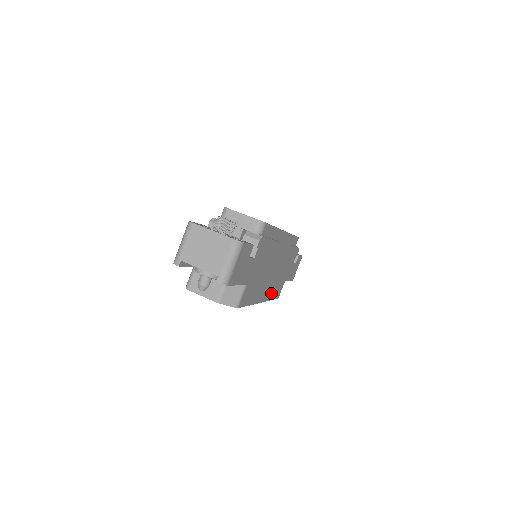
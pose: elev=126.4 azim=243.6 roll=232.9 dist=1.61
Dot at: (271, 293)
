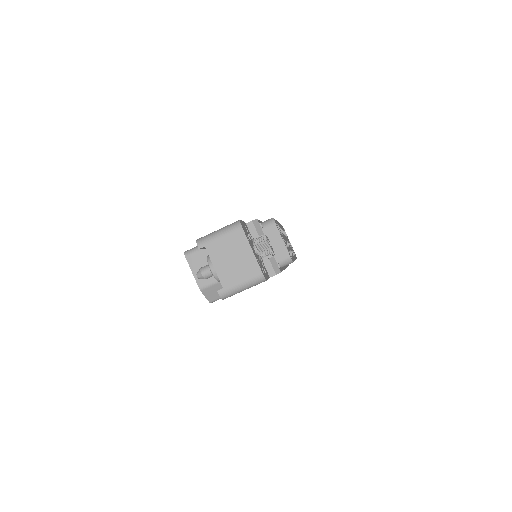
Dot at: occluded
